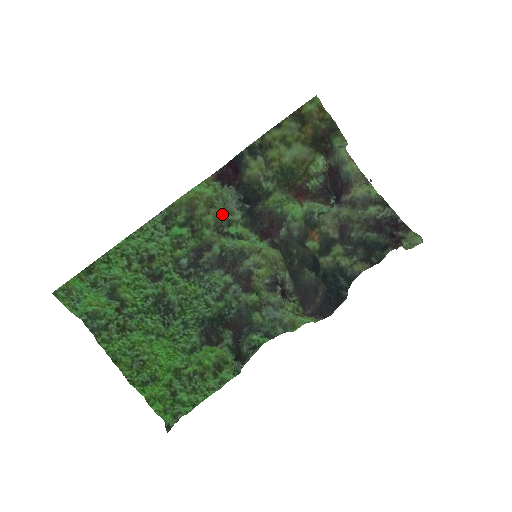
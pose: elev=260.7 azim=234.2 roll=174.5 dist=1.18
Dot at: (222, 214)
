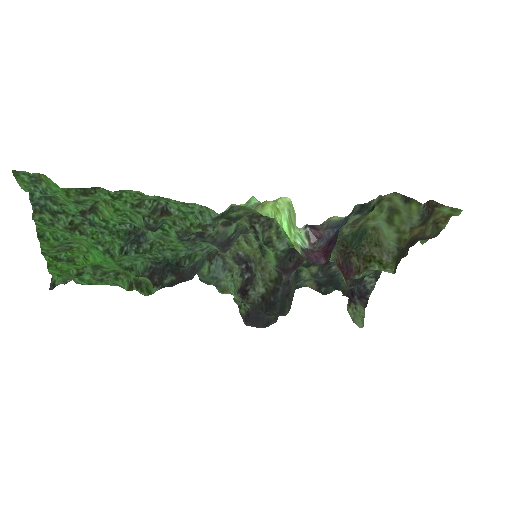
Dot at: occluded
